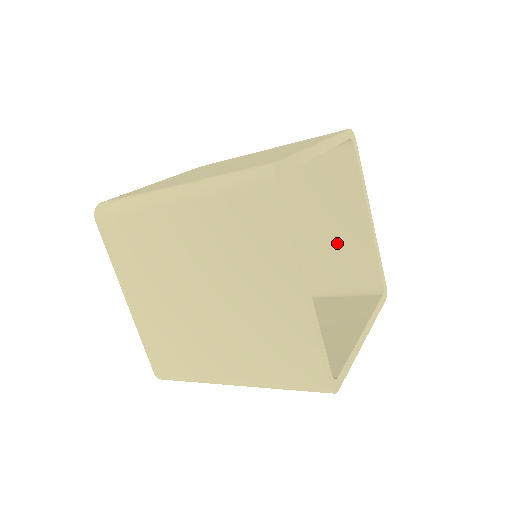
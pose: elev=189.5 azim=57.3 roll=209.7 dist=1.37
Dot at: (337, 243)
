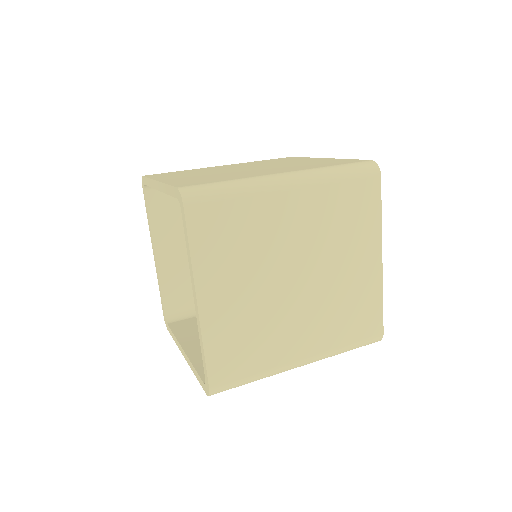
Dot at: occluded
